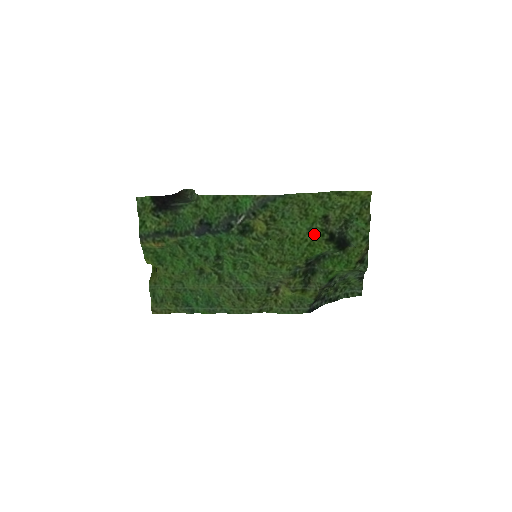
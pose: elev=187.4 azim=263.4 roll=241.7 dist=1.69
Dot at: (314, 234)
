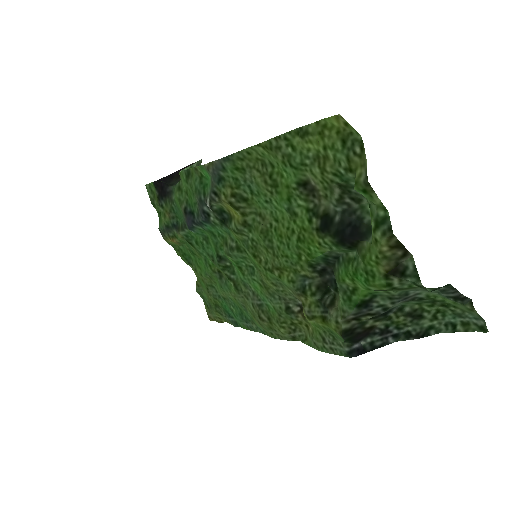
Dot at: (299, 219)
